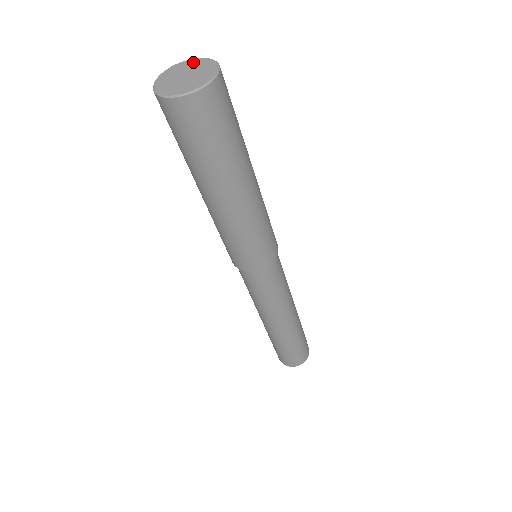
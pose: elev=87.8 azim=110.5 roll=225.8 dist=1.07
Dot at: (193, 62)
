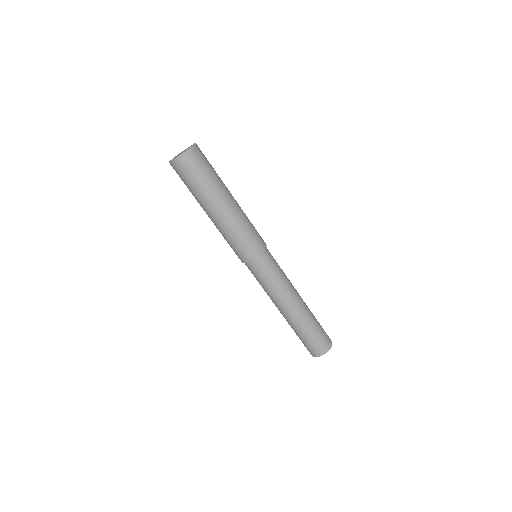
Dot at: occluded
